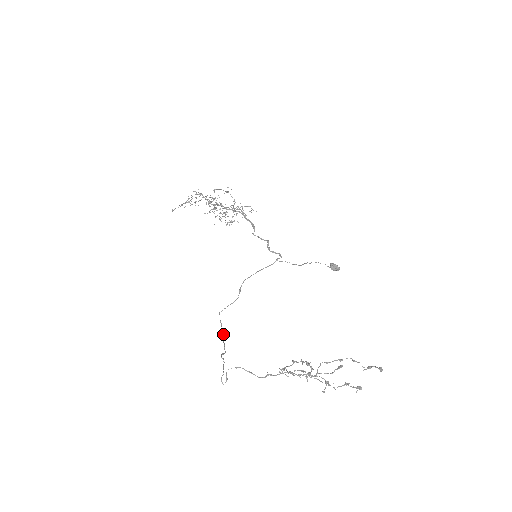
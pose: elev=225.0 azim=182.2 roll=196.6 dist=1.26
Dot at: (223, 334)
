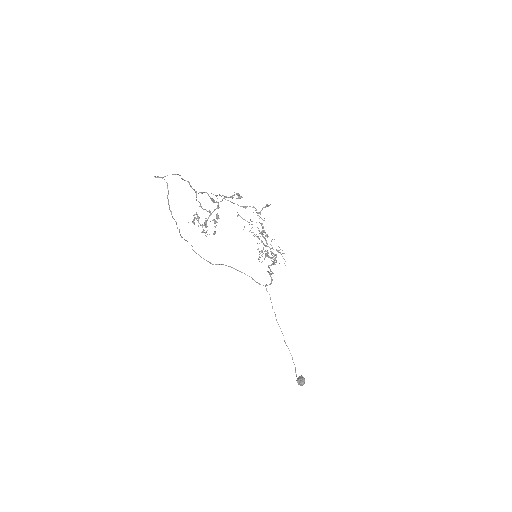
Dot at: occluded
